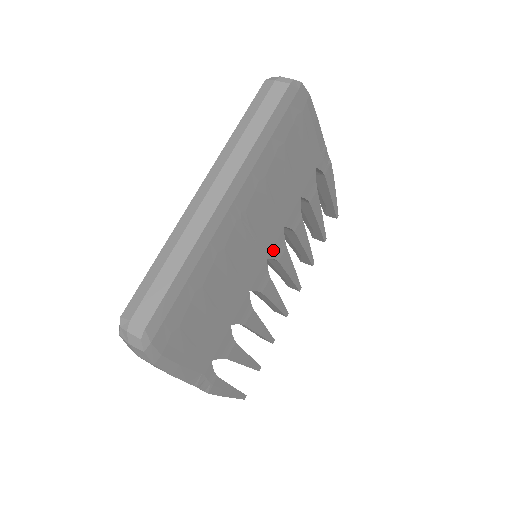
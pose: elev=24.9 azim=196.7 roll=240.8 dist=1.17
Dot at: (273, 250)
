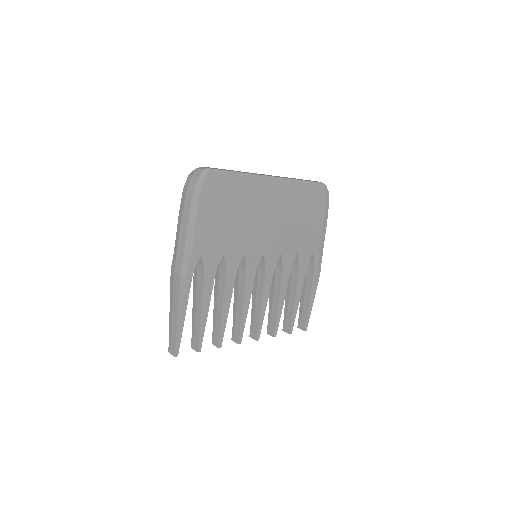
Dot at: (268, 256)
